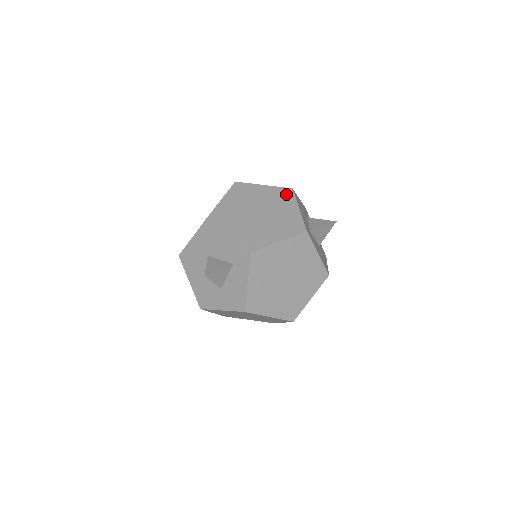
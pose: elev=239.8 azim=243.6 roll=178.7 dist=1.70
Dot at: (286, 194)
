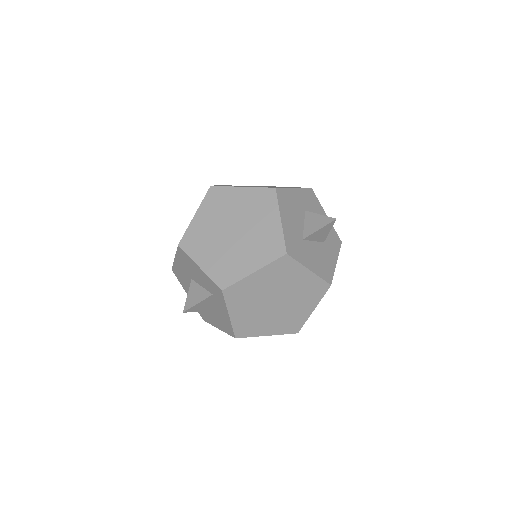
Dot at: (267, 198)
